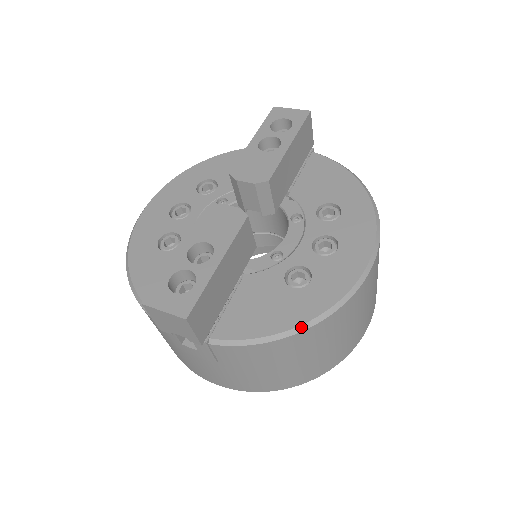
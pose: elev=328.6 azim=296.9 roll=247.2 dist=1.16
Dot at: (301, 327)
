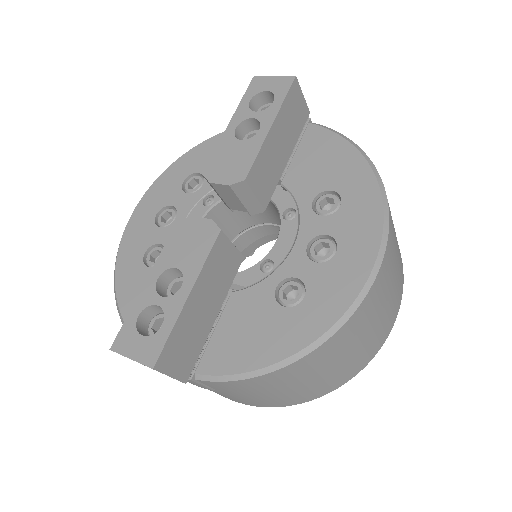
Dot at: (293, 357)
